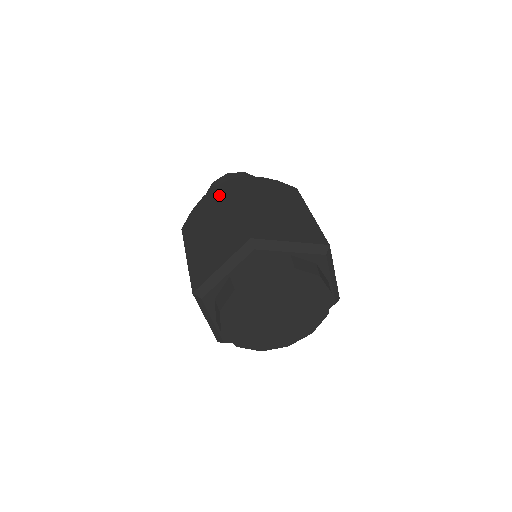
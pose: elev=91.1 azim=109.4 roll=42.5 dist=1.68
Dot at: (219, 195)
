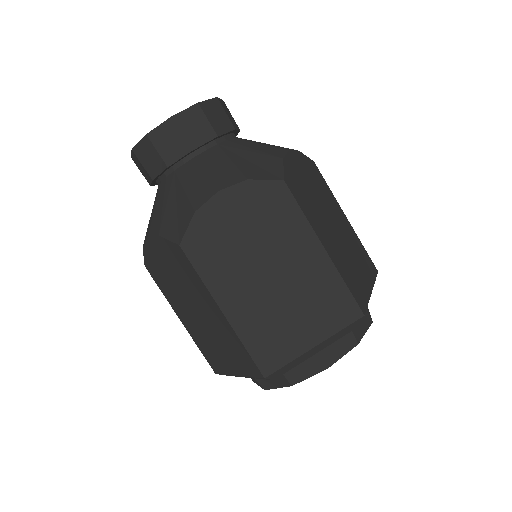
Dot at: (177, 262)
